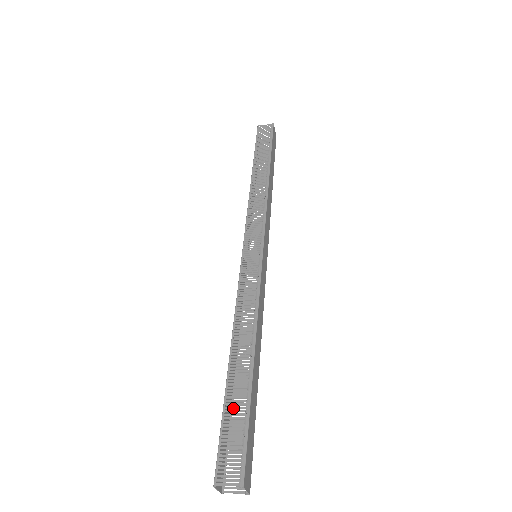
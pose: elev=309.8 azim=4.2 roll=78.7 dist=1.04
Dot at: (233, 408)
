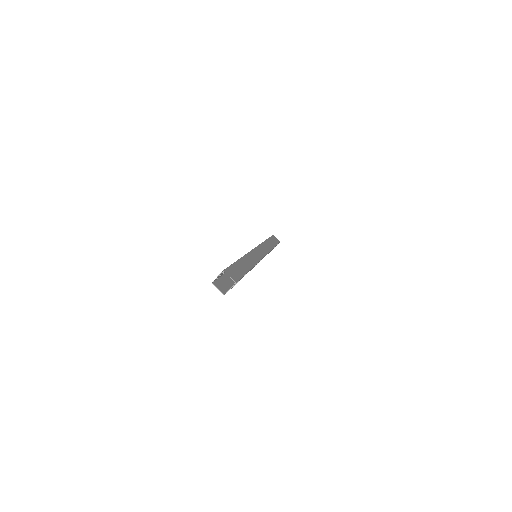
Dot at: occluded
